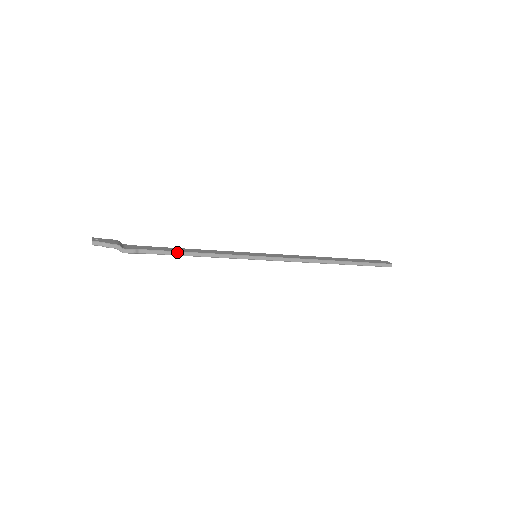
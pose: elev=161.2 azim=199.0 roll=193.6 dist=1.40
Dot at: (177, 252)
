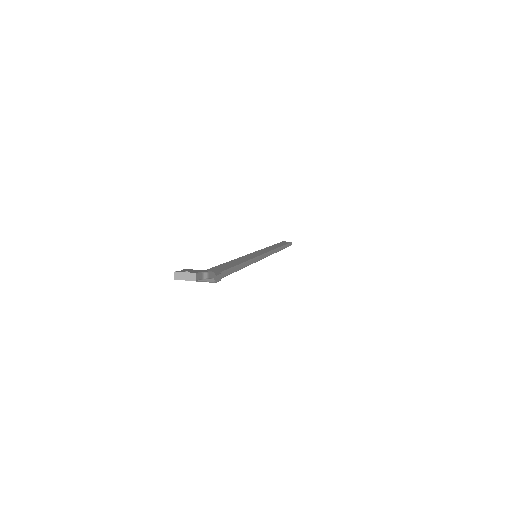
Dot at: (236, 267)
